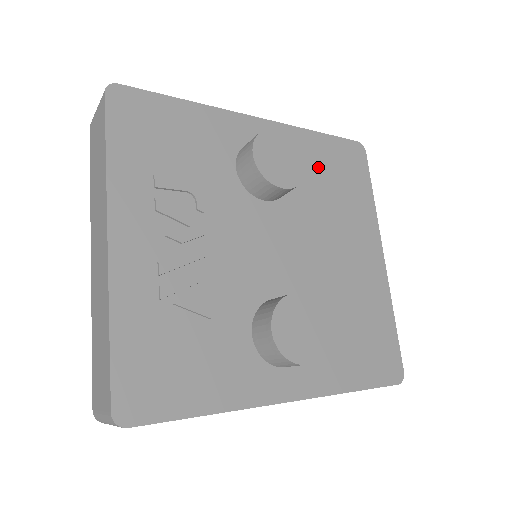
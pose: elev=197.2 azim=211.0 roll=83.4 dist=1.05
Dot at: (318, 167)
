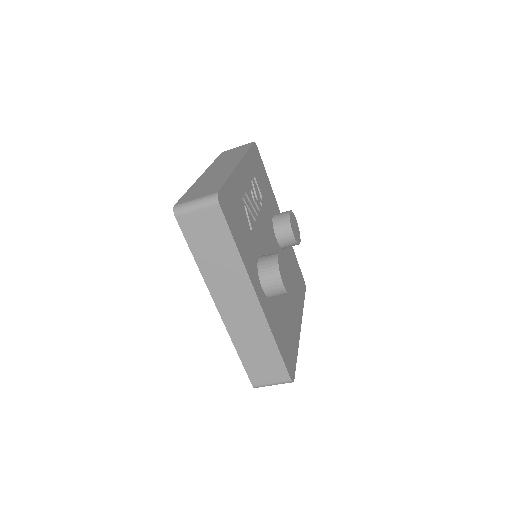
Dot at: (292, 262)
